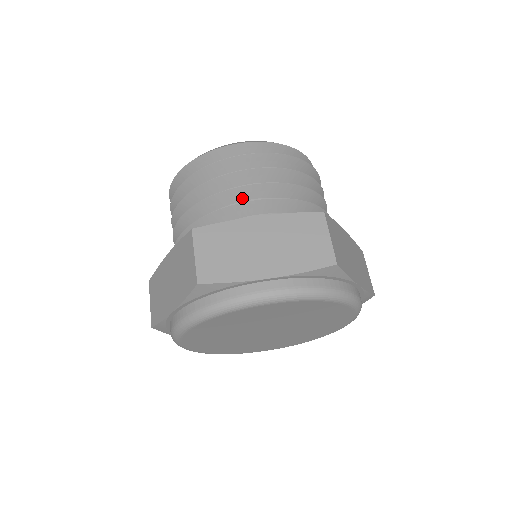
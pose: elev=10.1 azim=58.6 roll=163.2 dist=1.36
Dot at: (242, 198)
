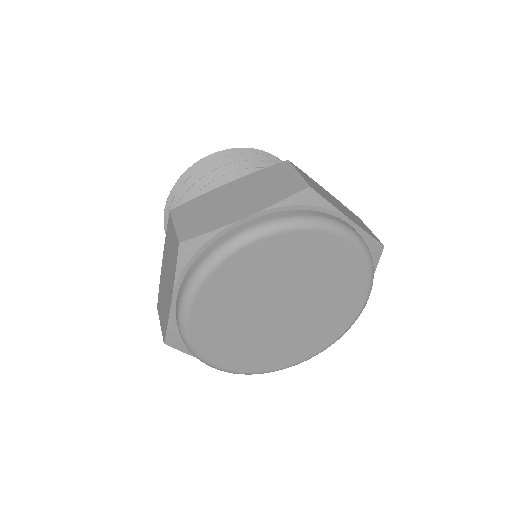
Dot at: occluded
